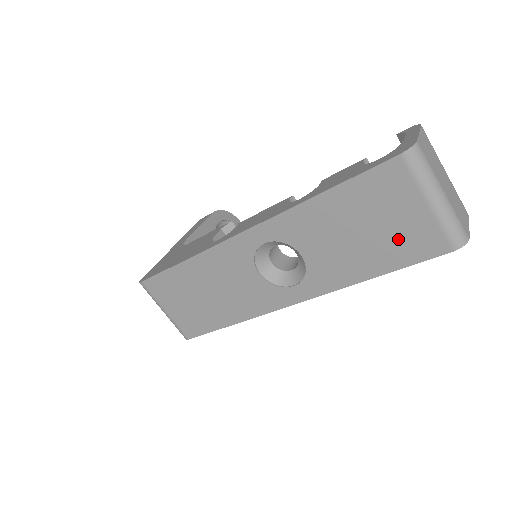
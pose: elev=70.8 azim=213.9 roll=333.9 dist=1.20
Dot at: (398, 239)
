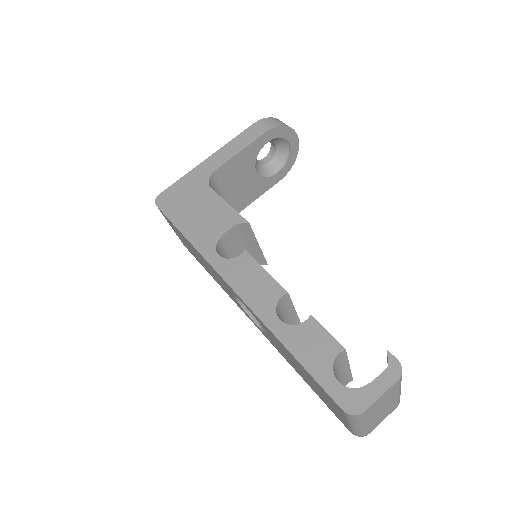
Dot at: (324, 399)
